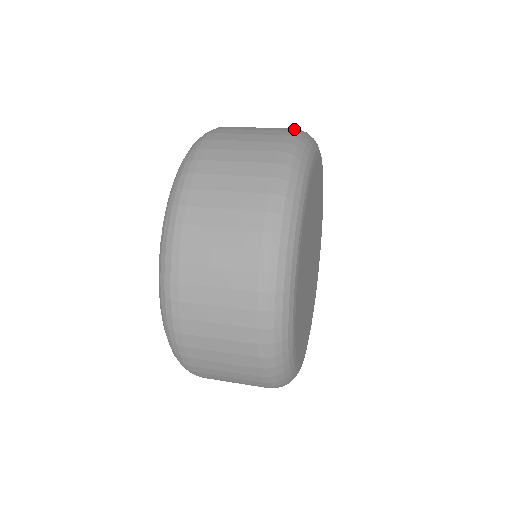
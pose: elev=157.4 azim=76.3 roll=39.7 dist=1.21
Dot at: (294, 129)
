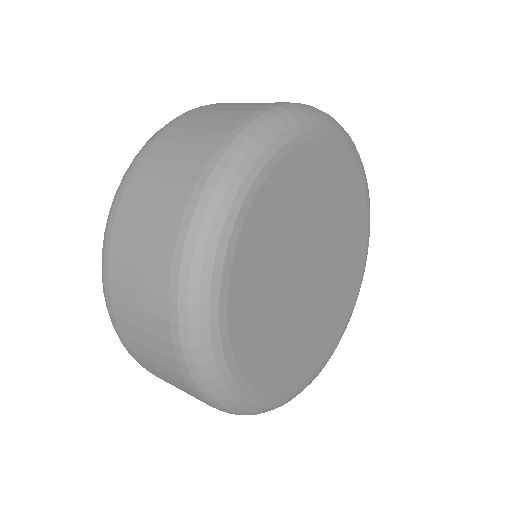
Dot at: (234, 132)
